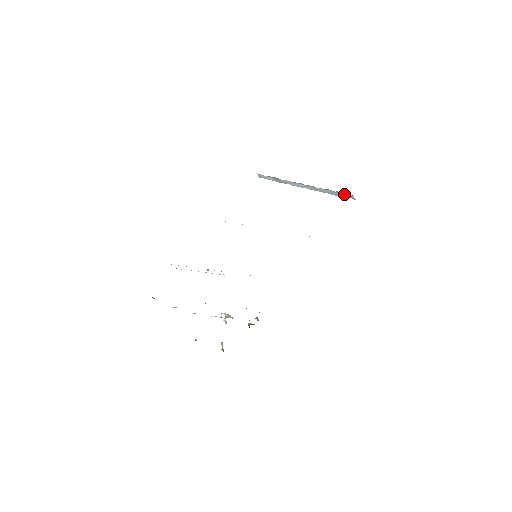
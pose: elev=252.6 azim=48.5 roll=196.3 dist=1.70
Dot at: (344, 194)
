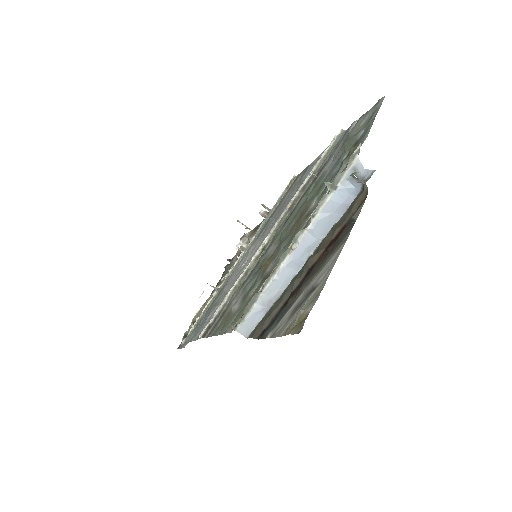
Dot at: (349, 184)
